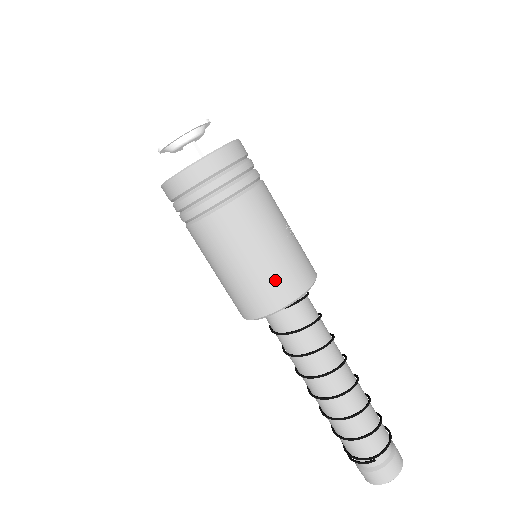
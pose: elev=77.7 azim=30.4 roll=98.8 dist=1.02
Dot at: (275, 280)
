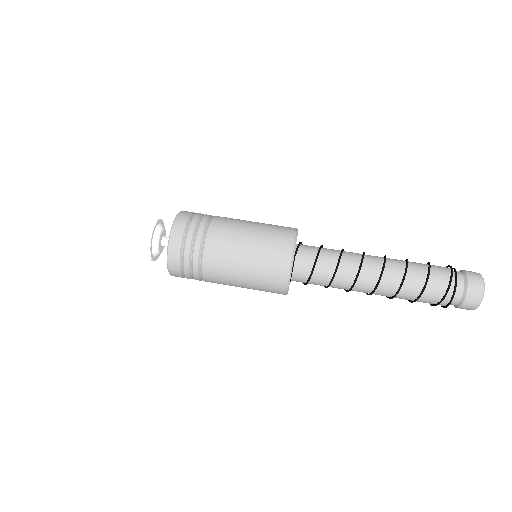
Dot at: (276, 226)
